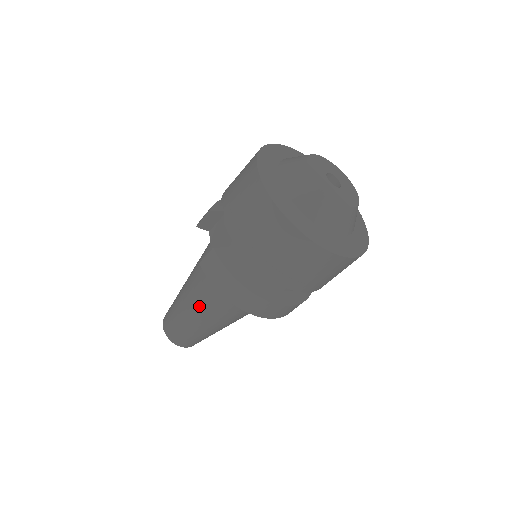
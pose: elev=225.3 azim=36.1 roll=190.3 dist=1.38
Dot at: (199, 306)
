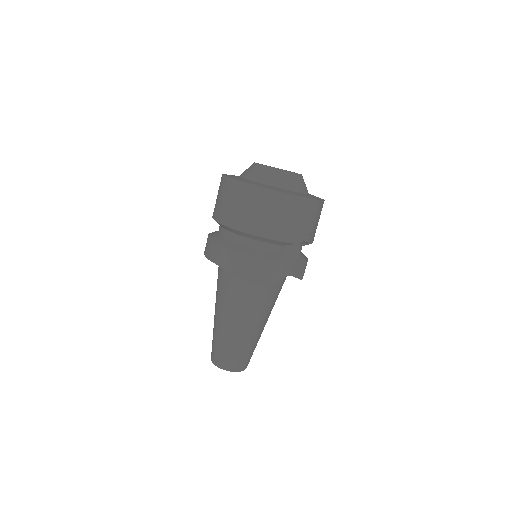
Dot at: occluded
